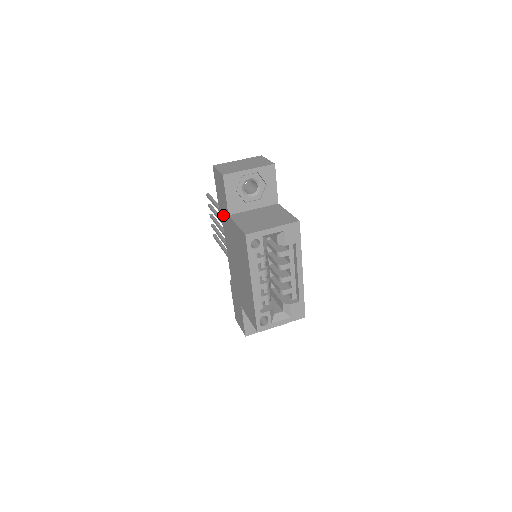
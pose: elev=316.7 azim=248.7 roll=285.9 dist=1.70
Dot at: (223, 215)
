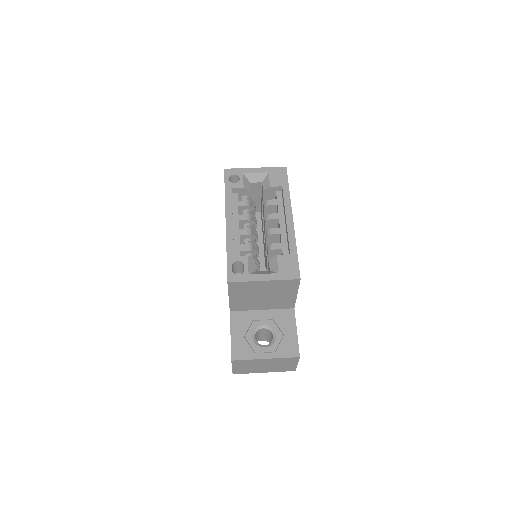
Dot at: occluded
